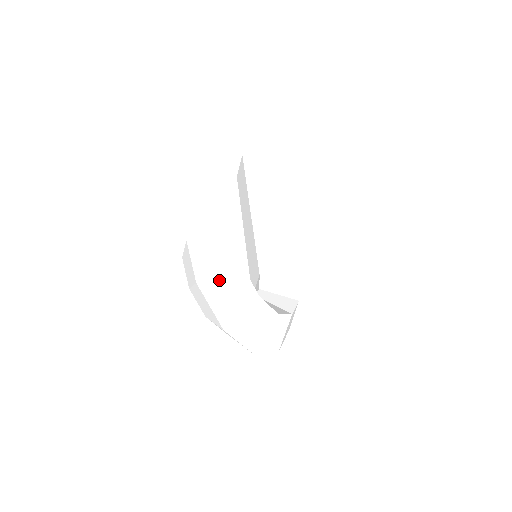
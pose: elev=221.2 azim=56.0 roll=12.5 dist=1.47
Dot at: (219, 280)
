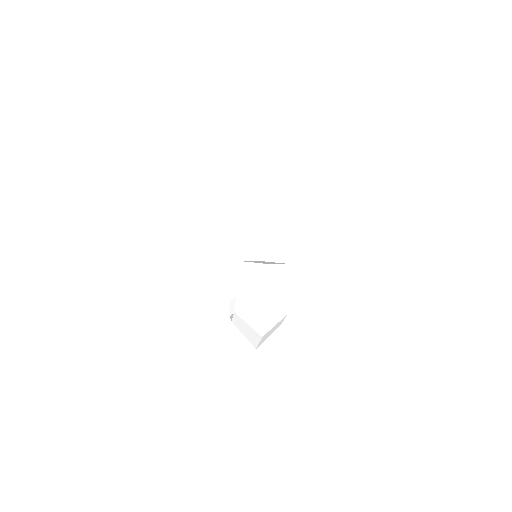
Dot at: (278, 302)
